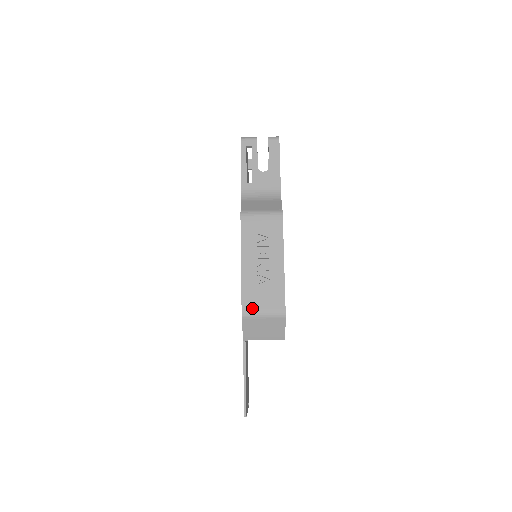
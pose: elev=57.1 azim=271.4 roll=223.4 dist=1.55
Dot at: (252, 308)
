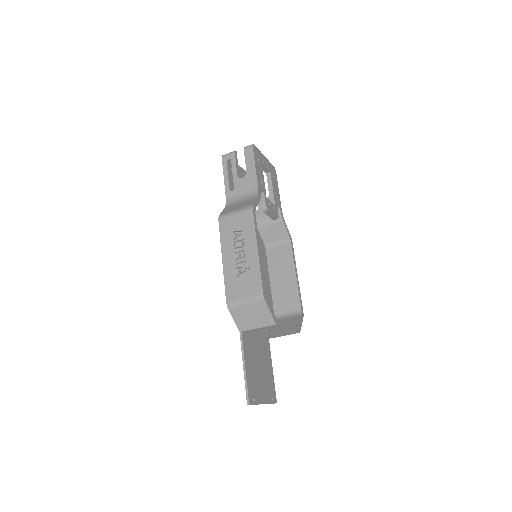
Dot at: (234, 298)
